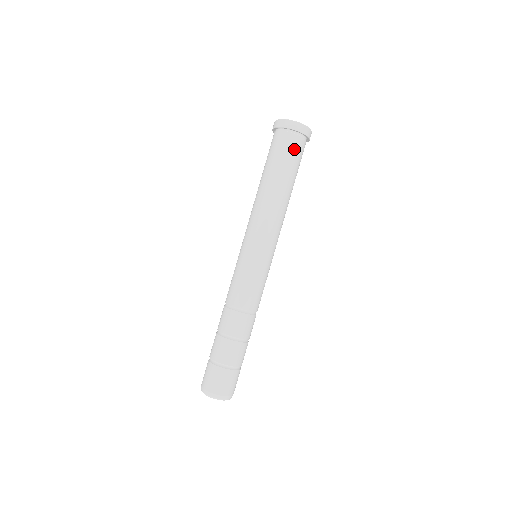
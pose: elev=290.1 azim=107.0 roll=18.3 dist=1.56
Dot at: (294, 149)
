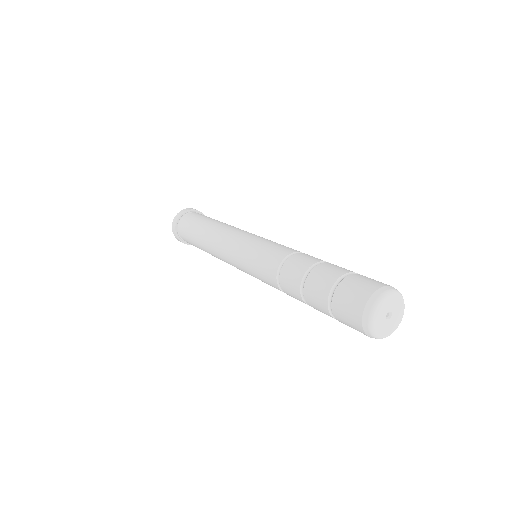
Dot at: (202, 215)
